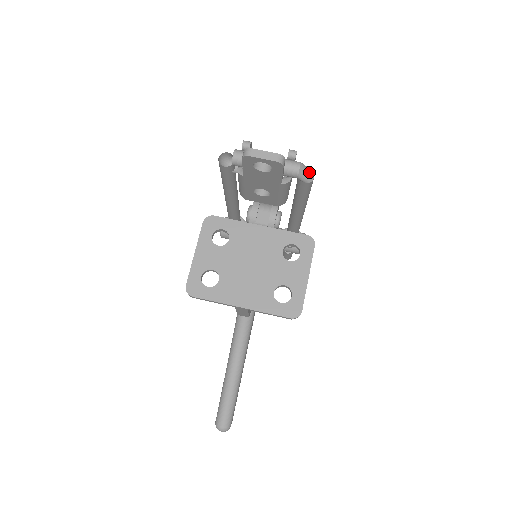
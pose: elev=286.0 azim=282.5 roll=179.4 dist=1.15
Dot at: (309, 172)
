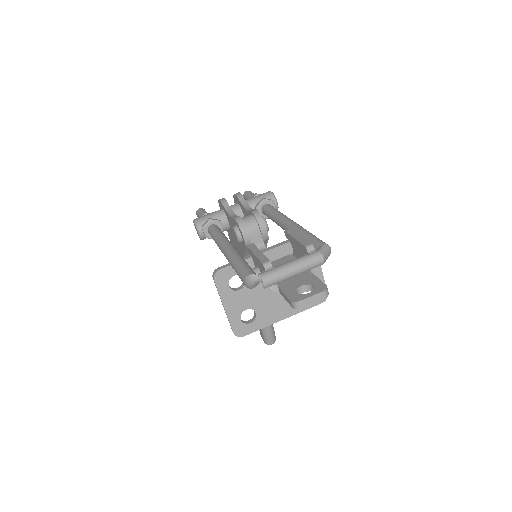
Dot at: (328, 252)
